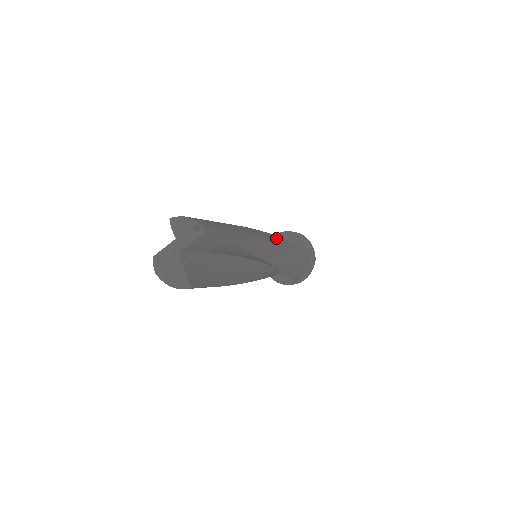
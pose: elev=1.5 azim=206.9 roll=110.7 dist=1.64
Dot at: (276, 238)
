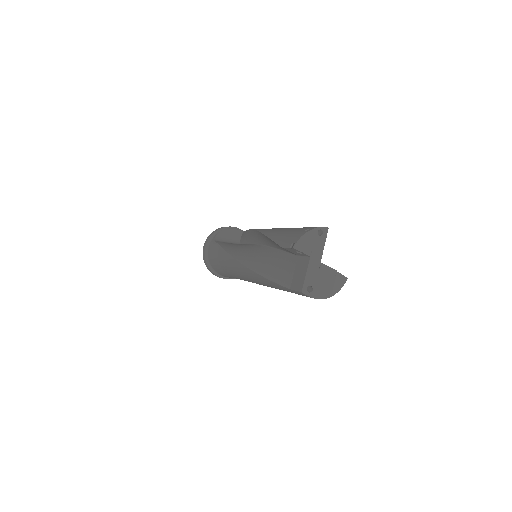
Dot at: occluded
